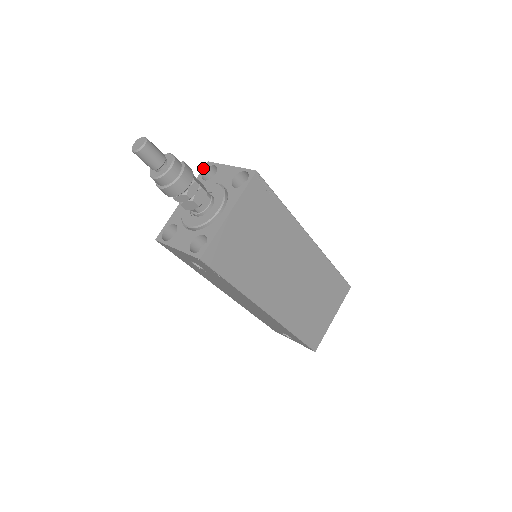
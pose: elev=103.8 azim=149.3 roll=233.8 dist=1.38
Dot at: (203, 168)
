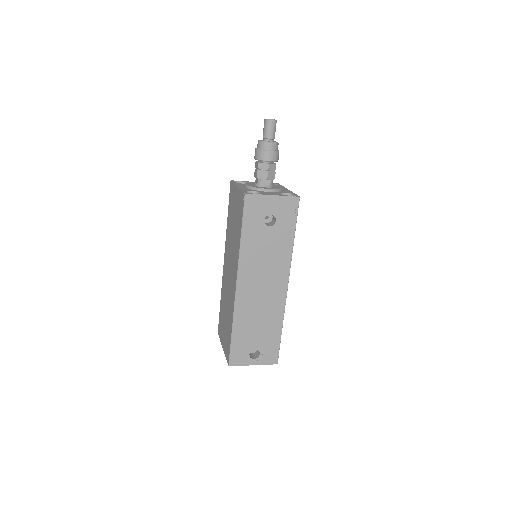
Dot at: (232, 181)
